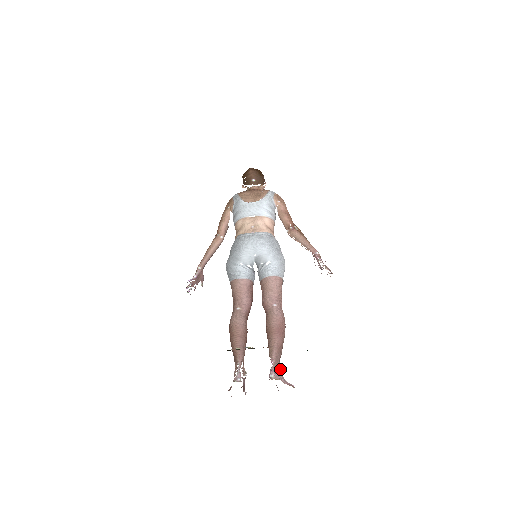
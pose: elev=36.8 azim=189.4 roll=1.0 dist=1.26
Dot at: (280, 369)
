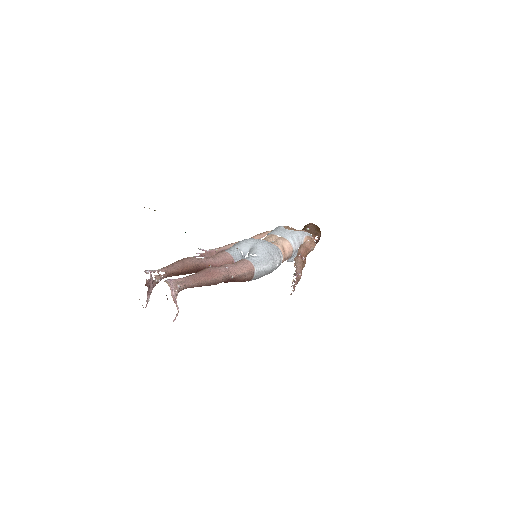
Dot at: (179, 287)
